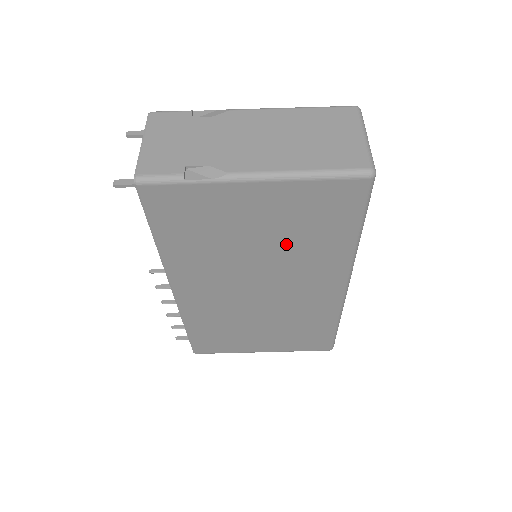
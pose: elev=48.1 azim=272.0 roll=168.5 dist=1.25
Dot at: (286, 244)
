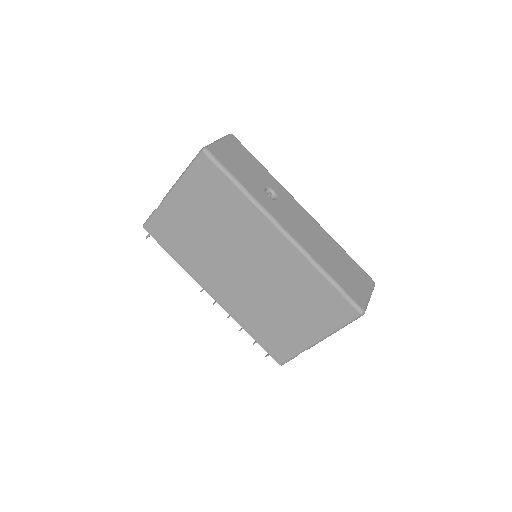
Dot at: (219, 221)
